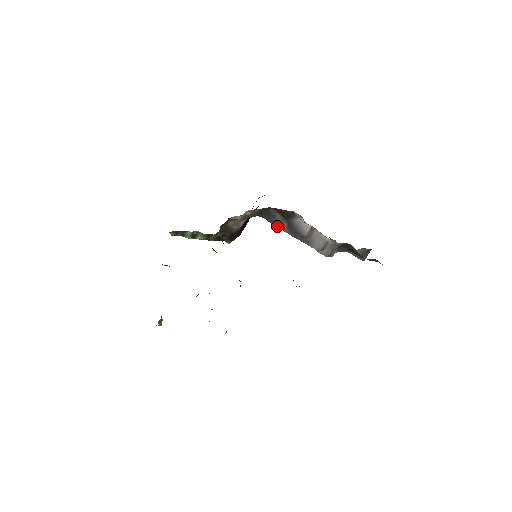
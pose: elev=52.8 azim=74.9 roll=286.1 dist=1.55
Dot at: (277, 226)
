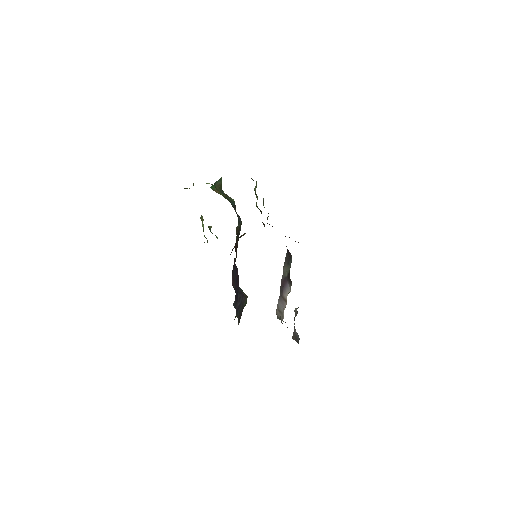
Dot at: (284, 267)
